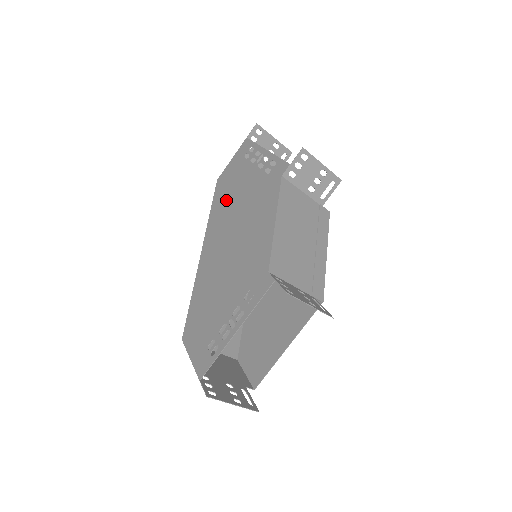
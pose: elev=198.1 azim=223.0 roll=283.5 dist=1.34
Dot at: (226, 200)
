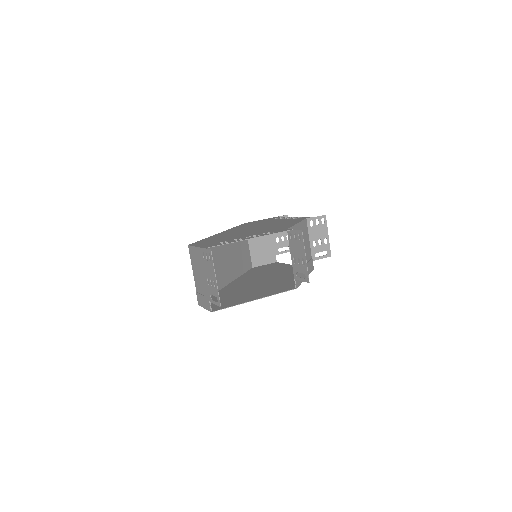
Dot at: (252, 224)
